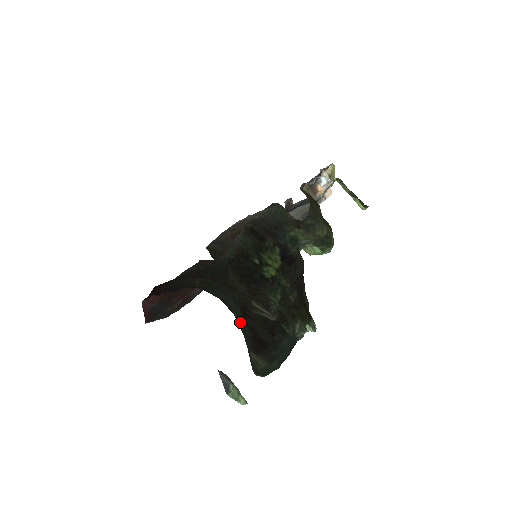
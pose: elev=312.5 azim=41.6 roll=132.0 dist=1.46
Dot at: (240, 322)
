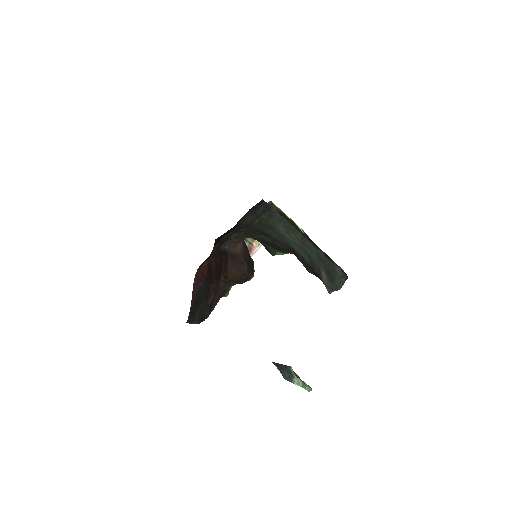
Dot at: (302, 248)
